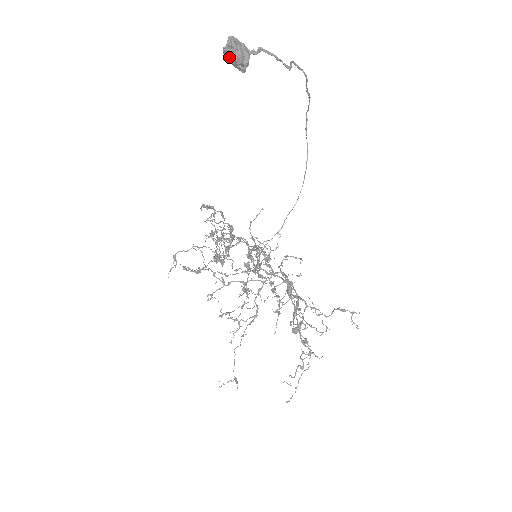
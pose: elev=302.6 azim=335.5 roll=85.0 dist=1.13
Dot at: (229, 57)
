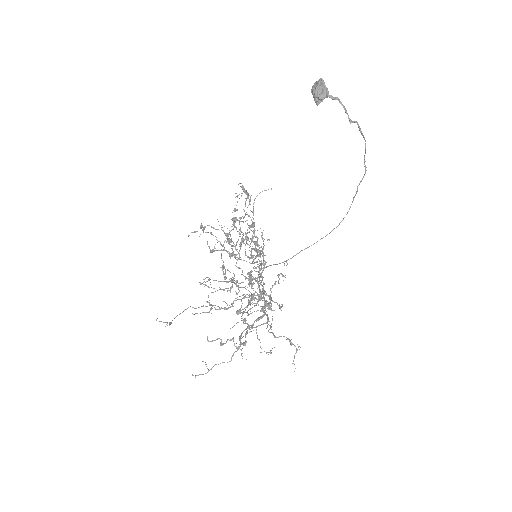
Dot at: (313, 90)
